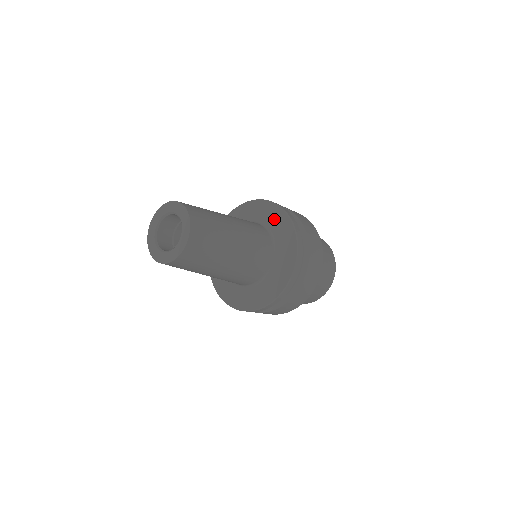
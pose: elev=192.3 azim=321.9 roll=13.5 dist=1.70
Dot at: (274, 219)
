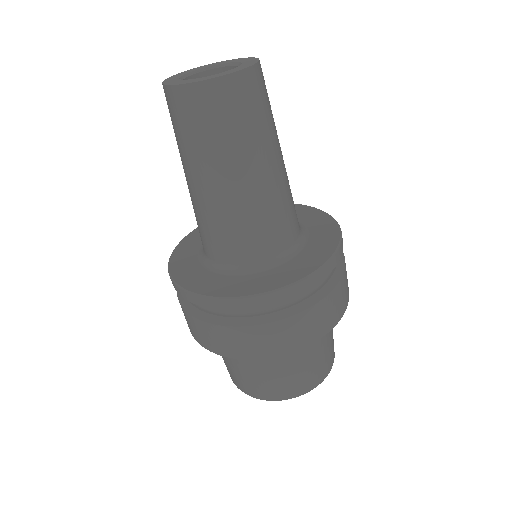
Dot at: (320, 231)
